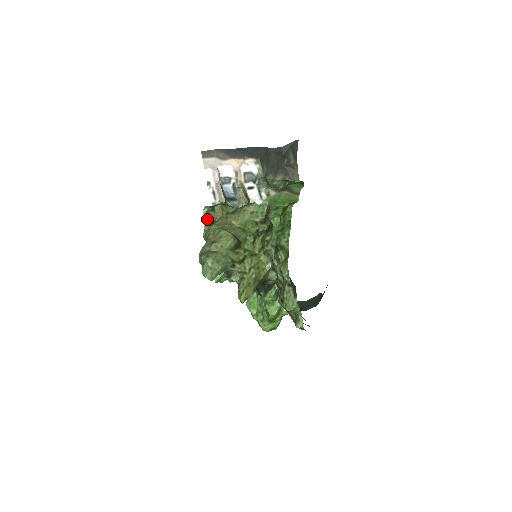
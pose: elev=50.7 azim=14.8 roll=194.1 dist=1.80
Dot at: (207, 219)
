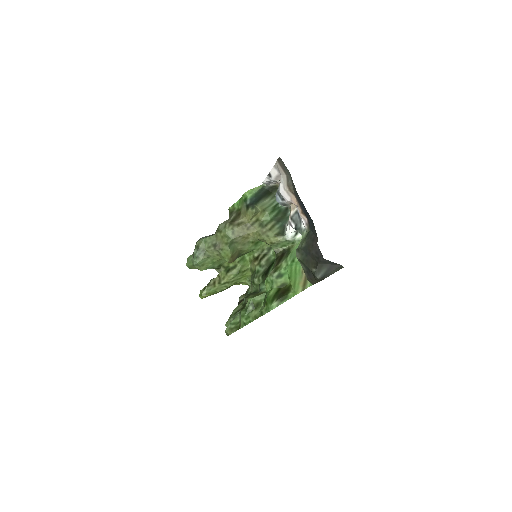
Dot at: (241, 202)
